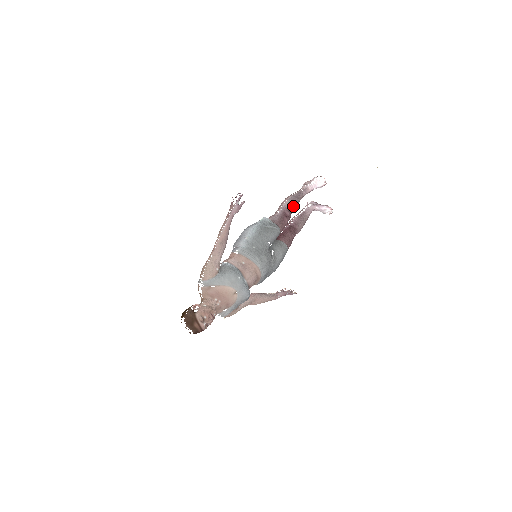
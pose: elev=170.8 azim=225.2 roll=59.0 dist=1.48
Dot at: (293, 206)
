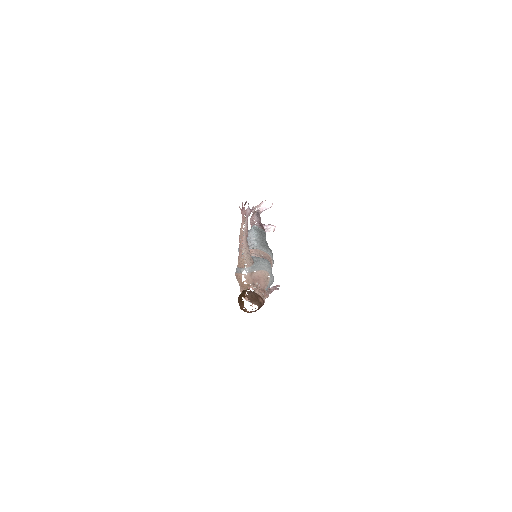
Dot at: occluded
